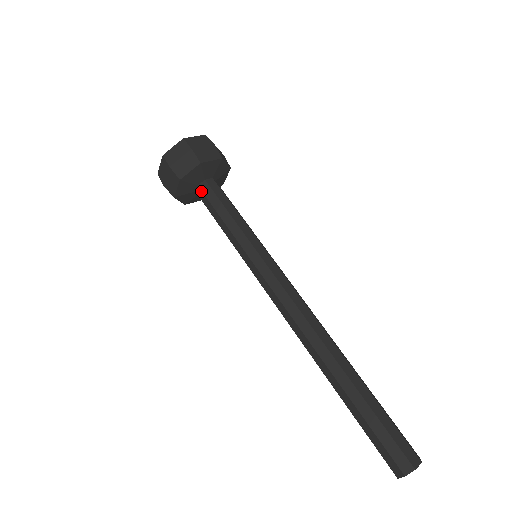
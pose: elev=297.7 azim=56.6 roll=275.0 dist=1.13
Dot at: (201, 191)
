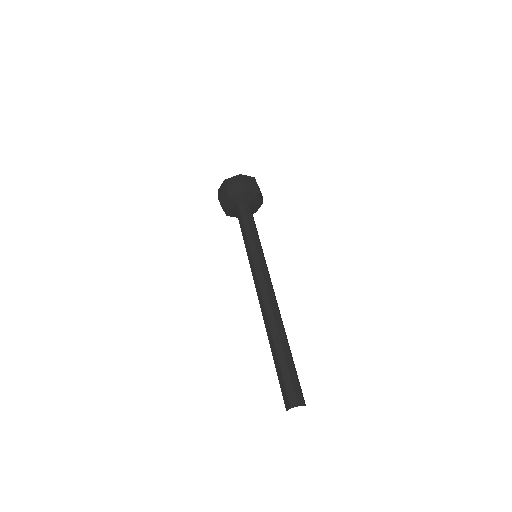
Dot at: (239, 208)
